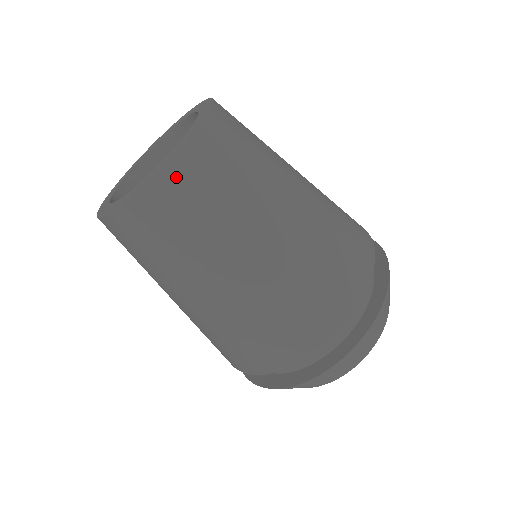
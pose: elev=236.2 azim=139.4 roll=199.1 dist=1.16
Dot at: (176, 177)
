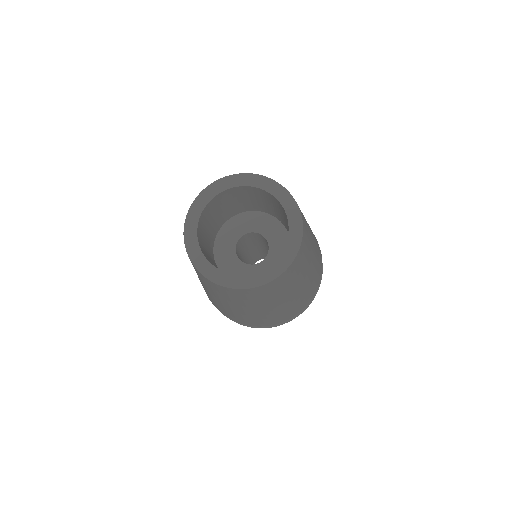
Dot at: (295, 263)
